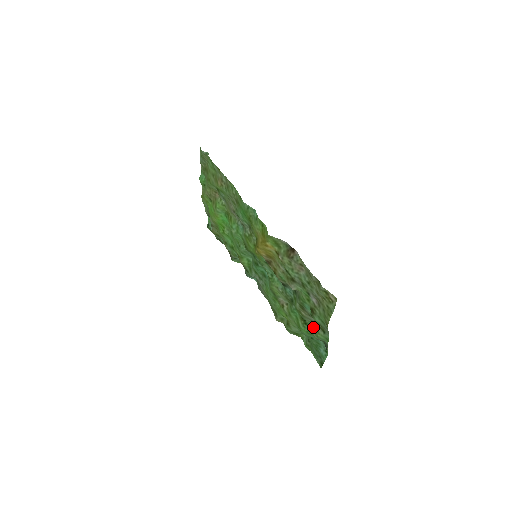
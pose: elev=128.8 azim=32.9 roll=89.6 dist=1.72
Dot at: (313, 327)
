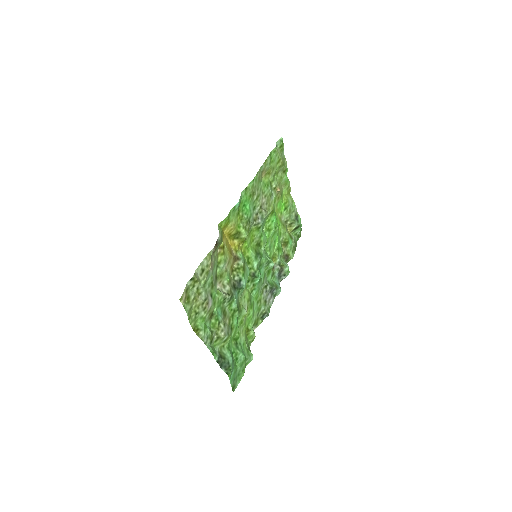
Dot at: (225, 339)
